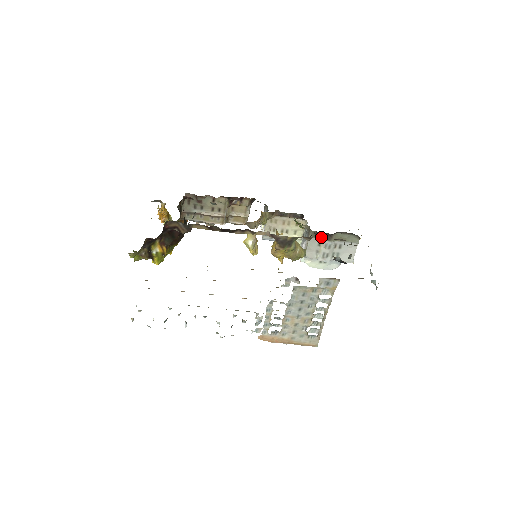
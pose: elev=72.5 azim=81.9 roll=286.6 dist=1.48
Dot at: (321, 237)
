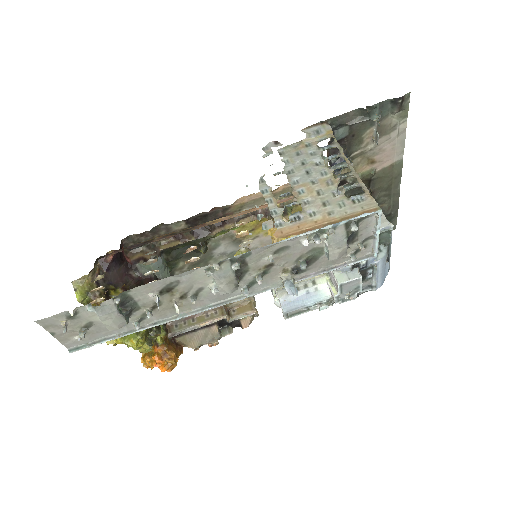
Dot at: occluded
